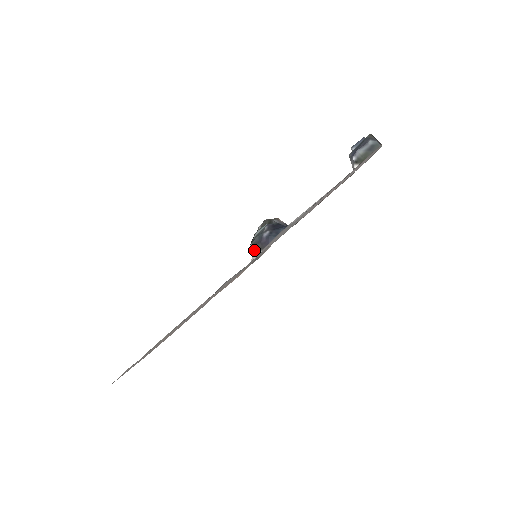
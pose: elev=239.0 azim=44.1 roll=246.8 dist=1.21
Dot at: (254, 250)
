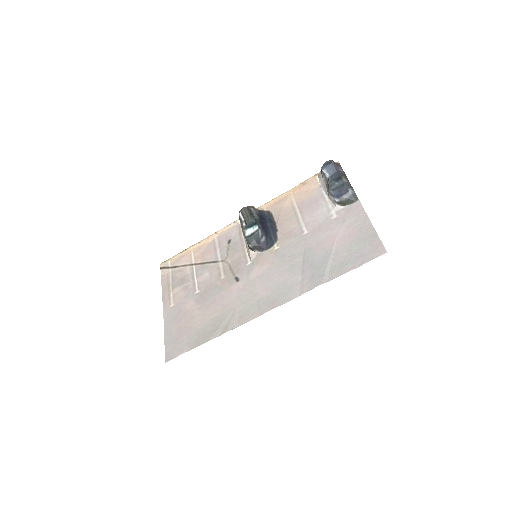
Dot at: (252, 249)
